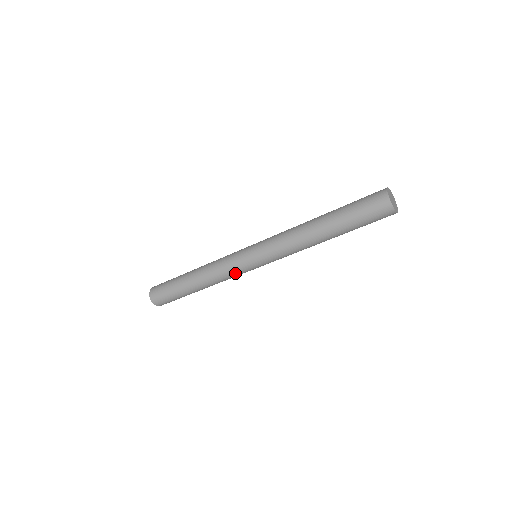
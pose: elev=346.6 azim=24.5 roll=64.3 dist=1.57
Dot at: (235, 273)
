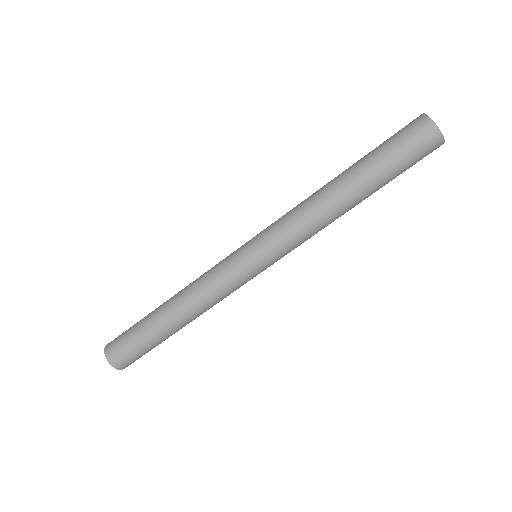
Dot at: (225, 280)
